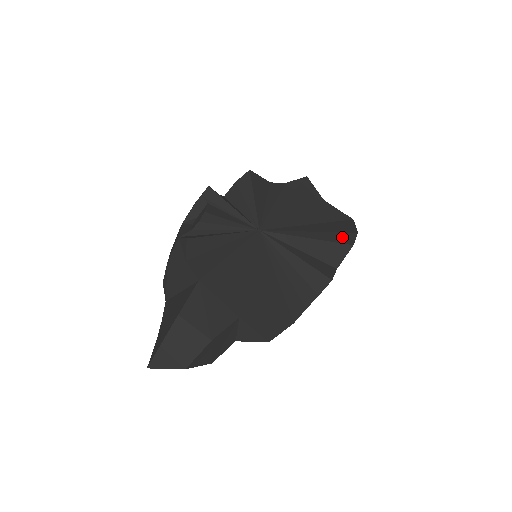
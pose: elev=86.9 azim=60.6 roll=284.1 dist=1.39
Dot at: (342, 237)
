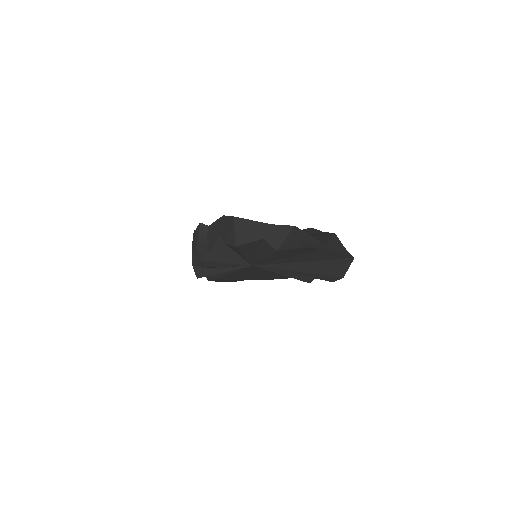
Dot at: (325, 278)
